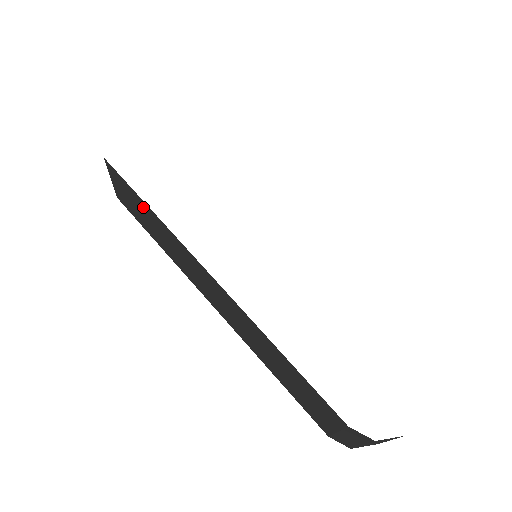
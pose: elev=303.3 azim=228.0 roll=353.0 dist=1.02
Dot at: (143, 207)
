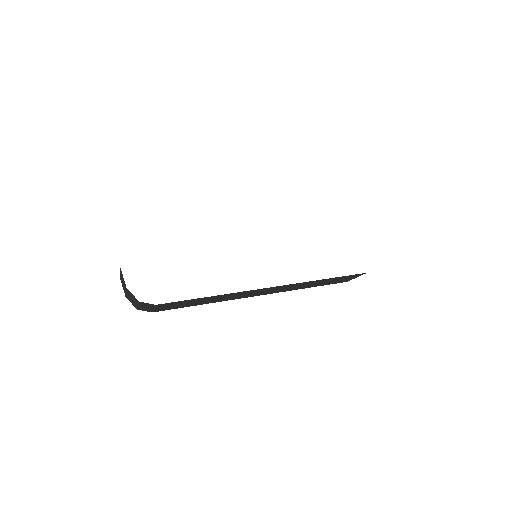
Dot at: (199, 300)
